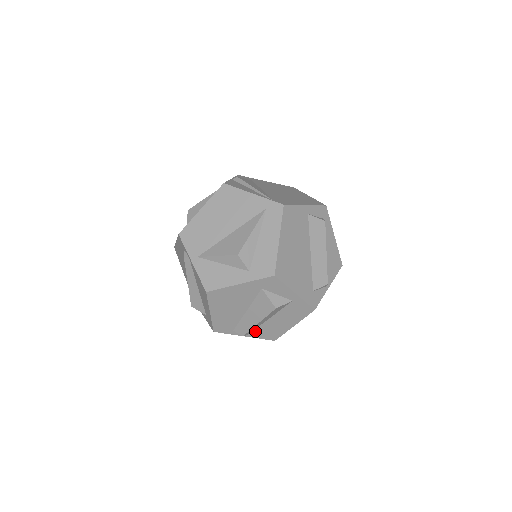
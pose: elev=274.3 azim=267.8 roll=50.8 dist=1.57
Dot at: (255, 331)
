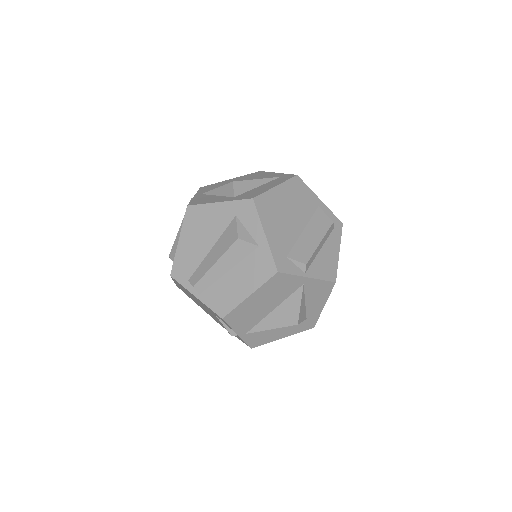
Dot at: (208, 290)
